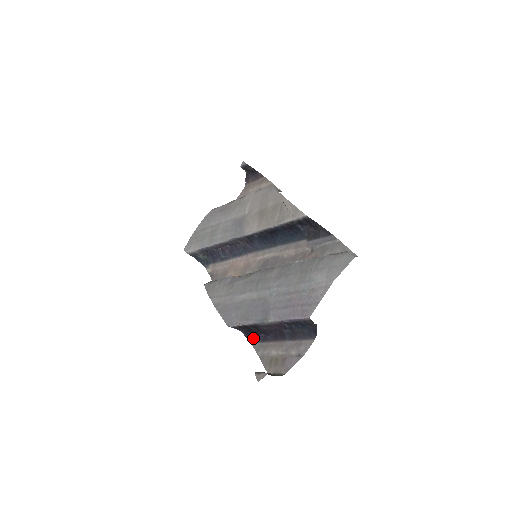
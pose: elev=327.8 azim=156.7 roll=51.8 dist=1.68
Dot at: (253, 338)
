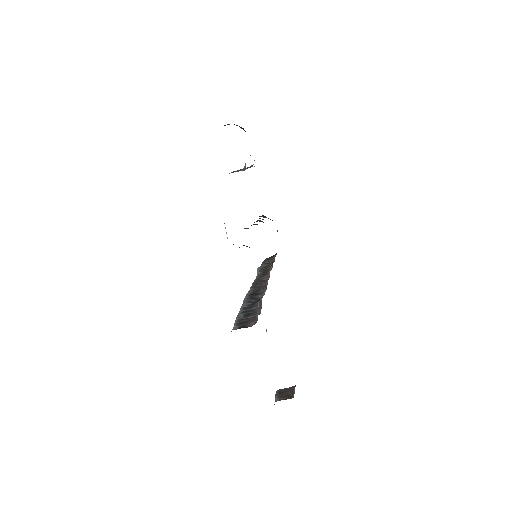
Dot at: occluded
